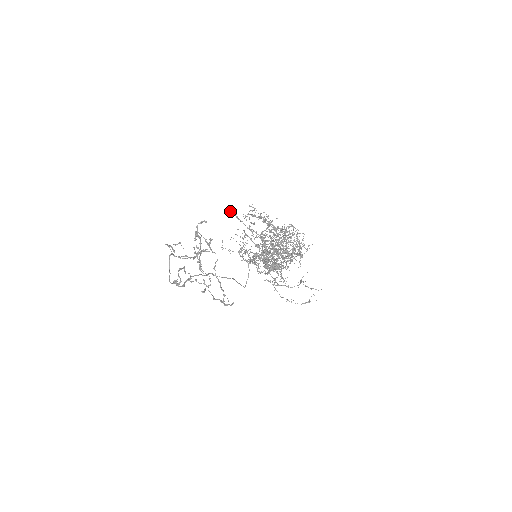
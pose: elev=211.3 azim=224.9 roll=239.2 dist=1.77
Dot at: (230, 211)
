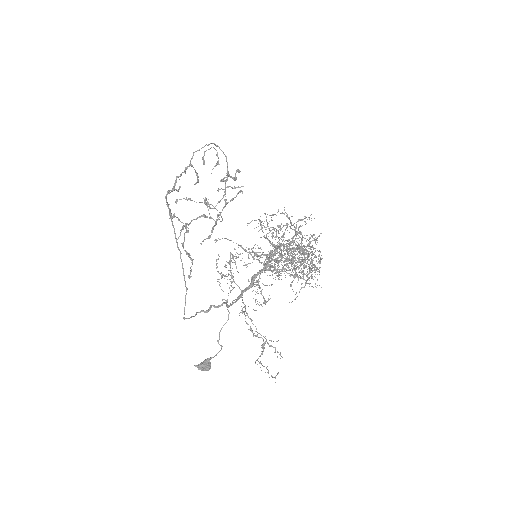
Dot at: (251, 221)
